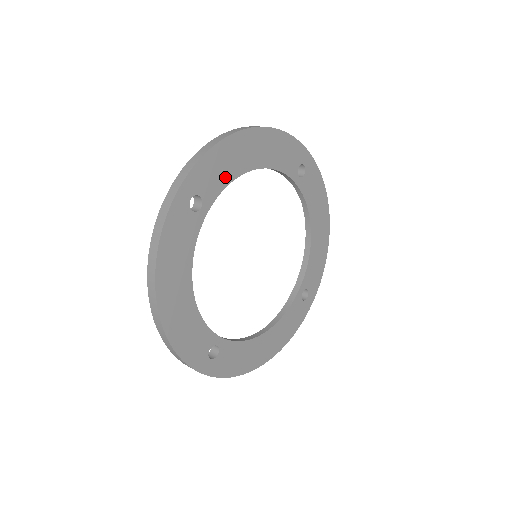
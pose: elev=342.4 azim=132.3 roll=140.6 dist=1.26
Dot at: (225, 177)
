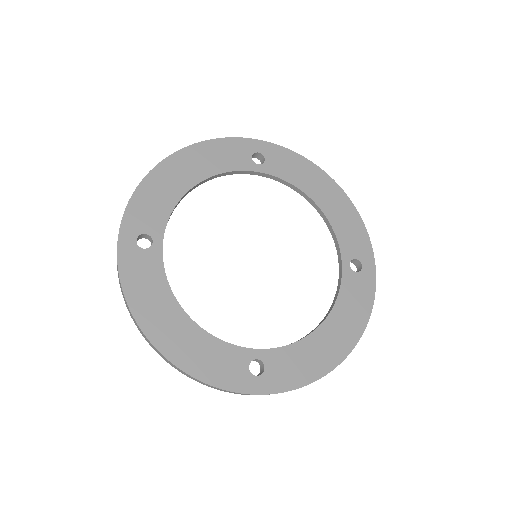
Dot at: (165, 206)
